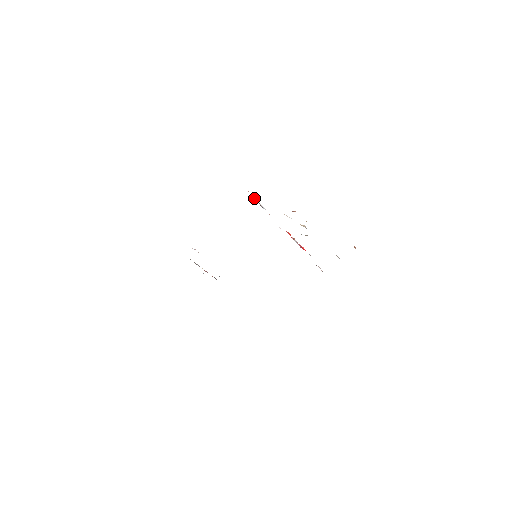
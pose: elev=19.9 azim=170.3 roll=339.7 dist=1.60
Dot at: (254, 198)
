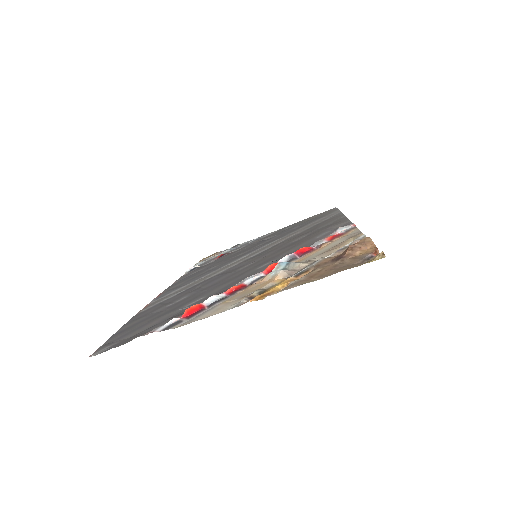
Dot at: (189, 315)
